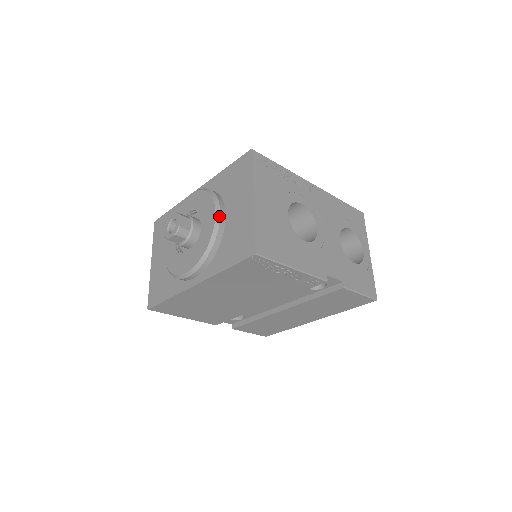
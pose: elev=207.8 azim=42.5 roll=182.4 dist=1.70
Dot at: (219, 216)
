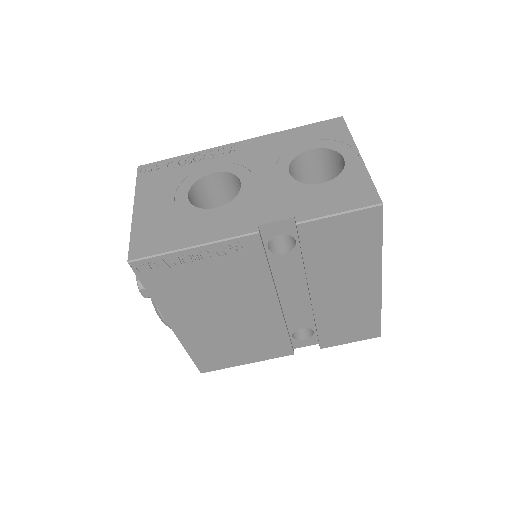
Dot at: occluded
